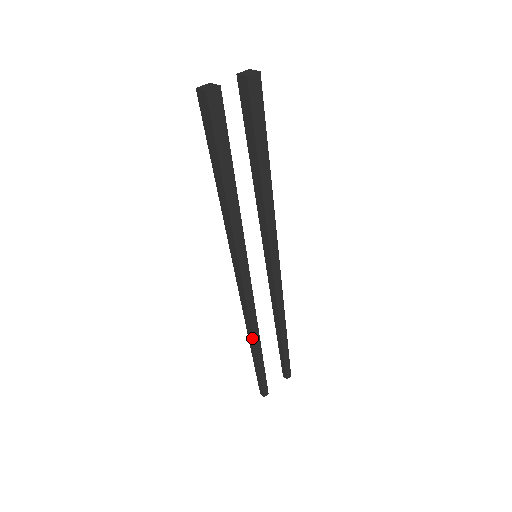
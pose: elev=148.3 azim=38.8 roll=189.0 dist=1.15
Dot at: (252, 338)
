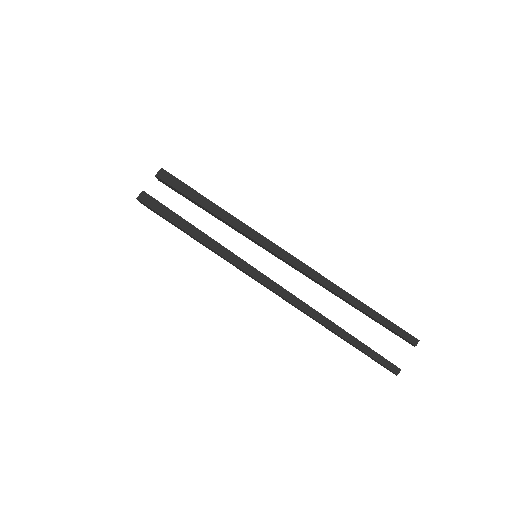
Dot at: (313, 318)
